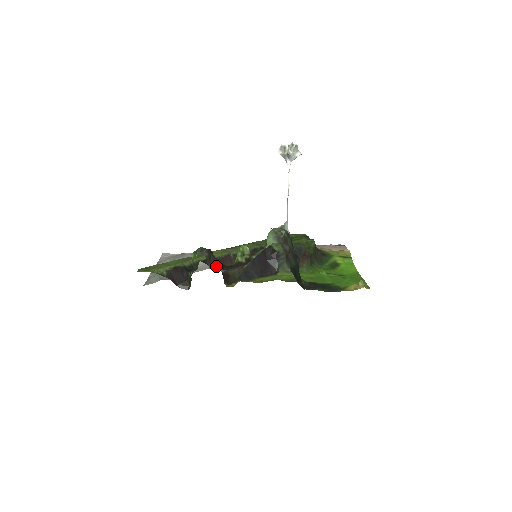
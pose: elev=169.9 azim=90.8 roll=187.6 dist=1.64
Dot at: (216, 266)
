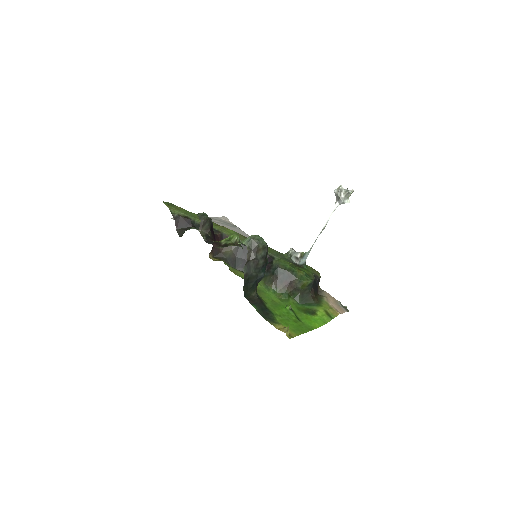
Dot at: (205, 234)
